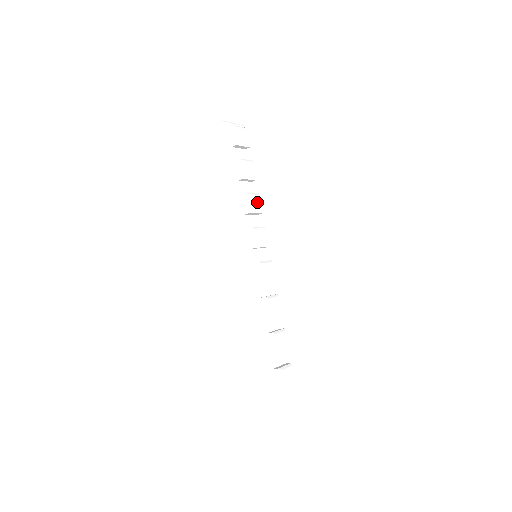
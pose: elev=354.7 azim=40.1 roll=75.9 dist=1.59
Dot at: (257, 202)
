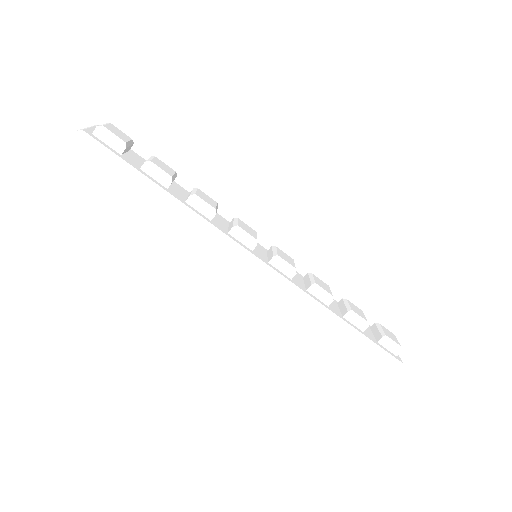
Dot at: (206, 197)
